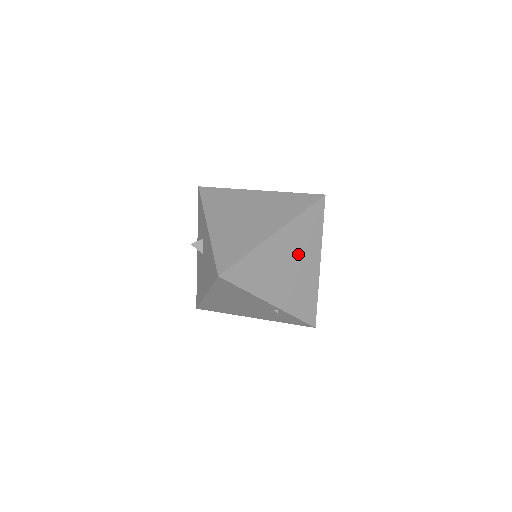
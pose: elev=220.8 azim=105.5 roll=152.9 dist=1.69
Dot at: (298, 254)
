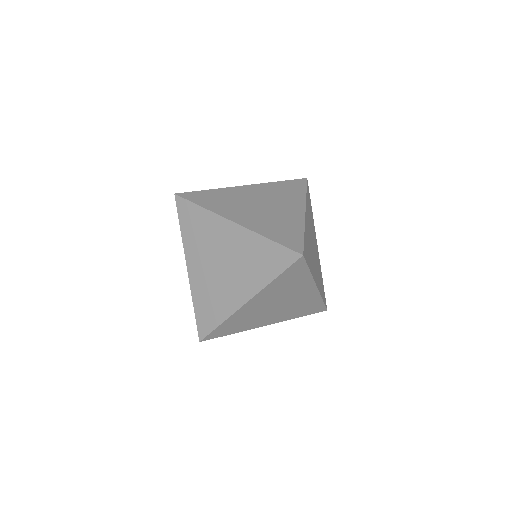
Dot at: (284, 297)
